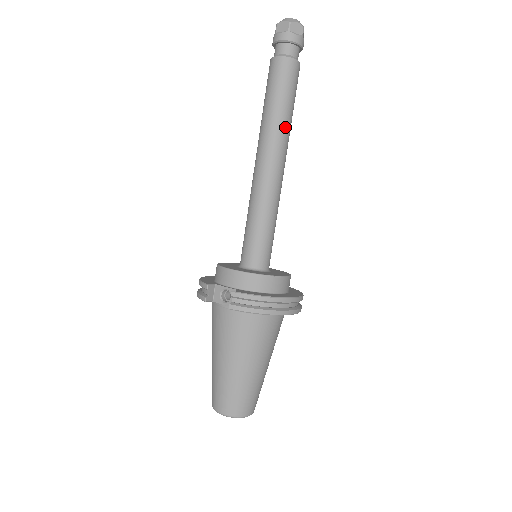
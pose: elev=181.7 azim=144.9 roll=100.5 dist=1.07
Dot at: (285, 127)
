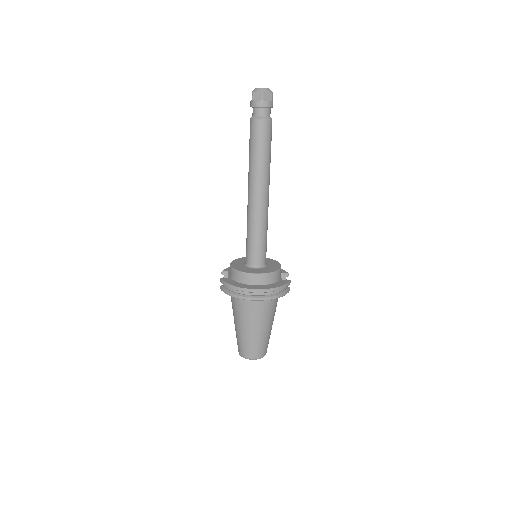
Dot at: (257, 169)
